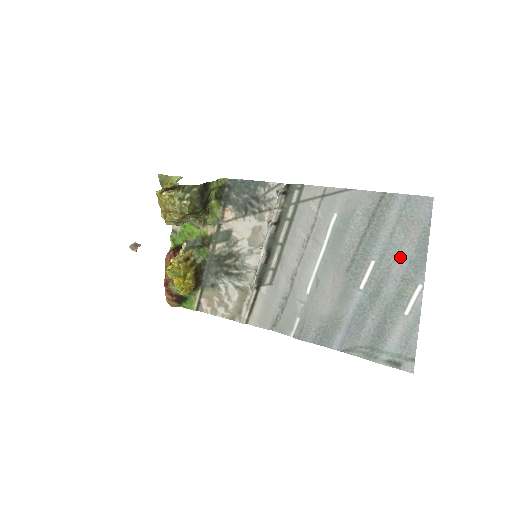
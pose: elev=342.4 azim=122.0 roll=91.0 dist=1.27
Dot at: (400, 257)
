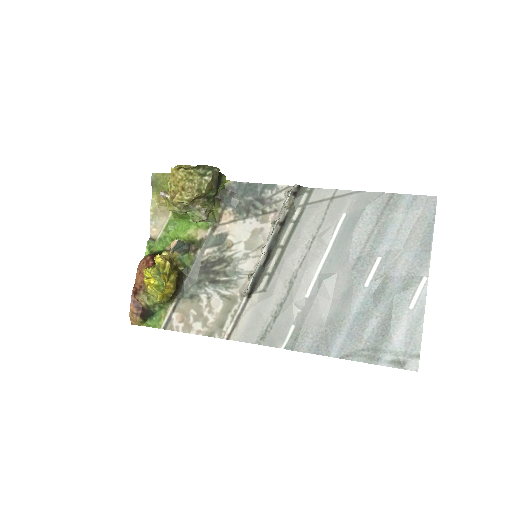
Dot at: (406, 252)
